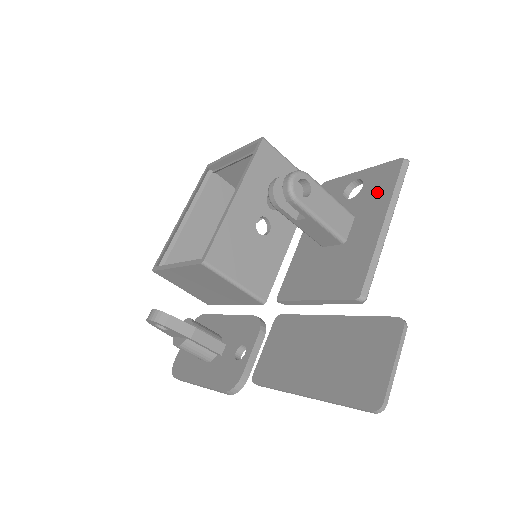
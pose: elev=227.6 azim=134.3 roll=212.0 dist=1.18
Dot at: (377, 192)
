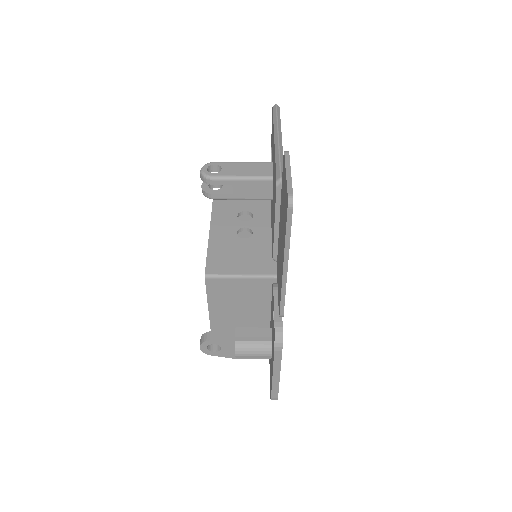
Dot at: (272, 136)
